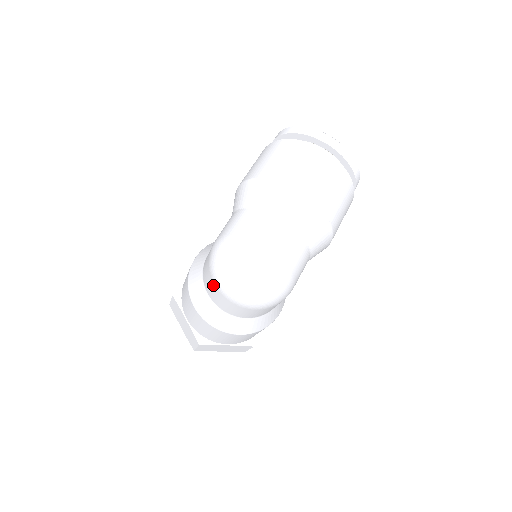
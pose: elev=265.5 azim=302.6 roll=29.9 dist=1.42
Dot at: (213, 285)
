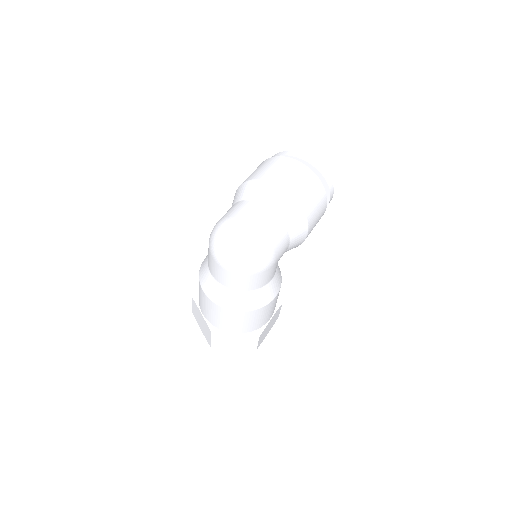
Dot at: (212, 259)
